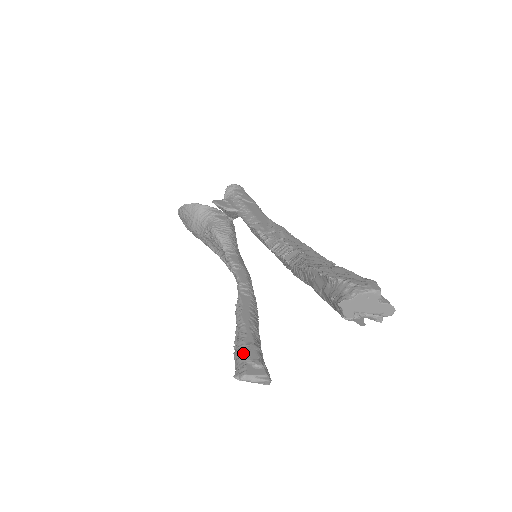
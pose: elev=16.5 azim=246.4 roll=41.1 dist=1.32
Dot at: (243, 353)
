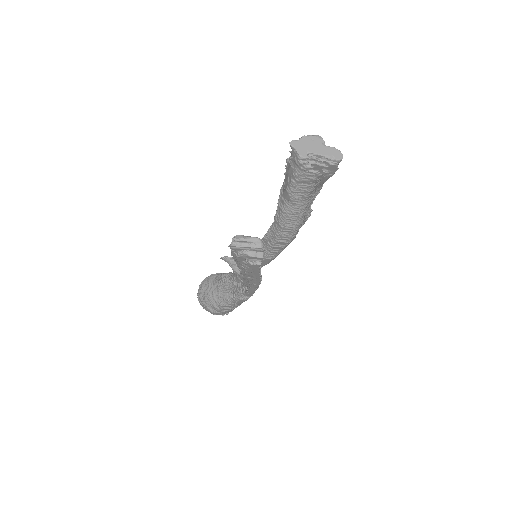
Dot at: occluded
